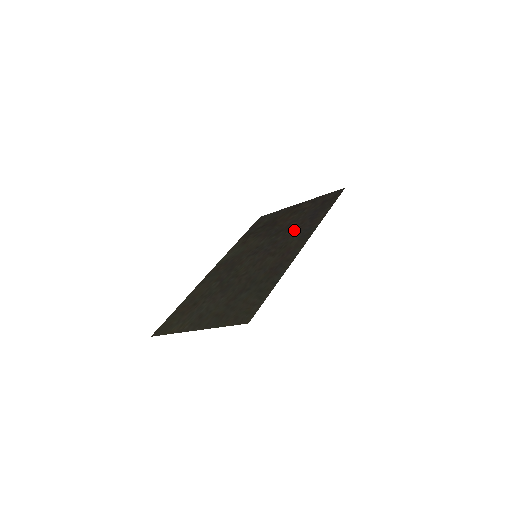
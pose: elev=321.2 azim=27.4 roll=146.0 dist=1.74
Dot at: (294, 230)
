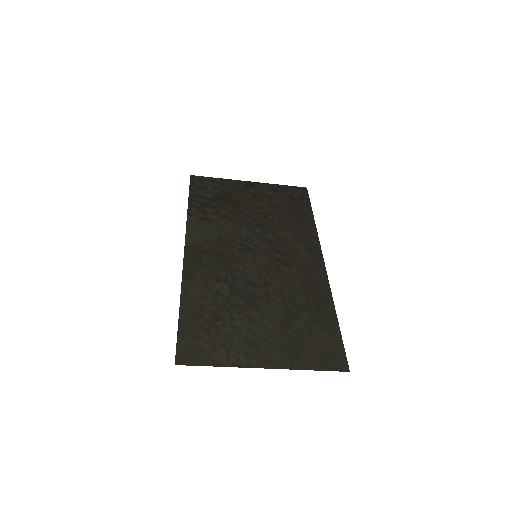
Dot at: (286, 231)
